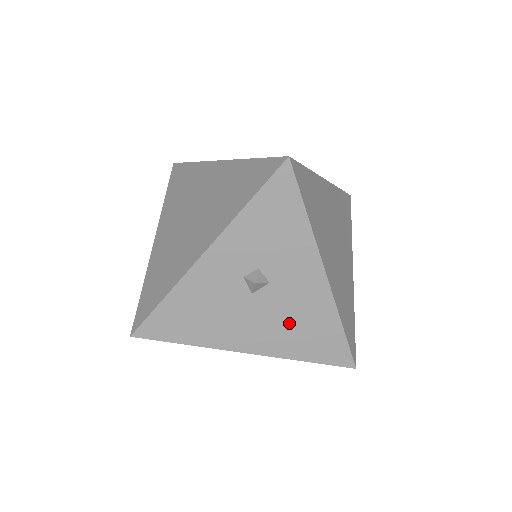
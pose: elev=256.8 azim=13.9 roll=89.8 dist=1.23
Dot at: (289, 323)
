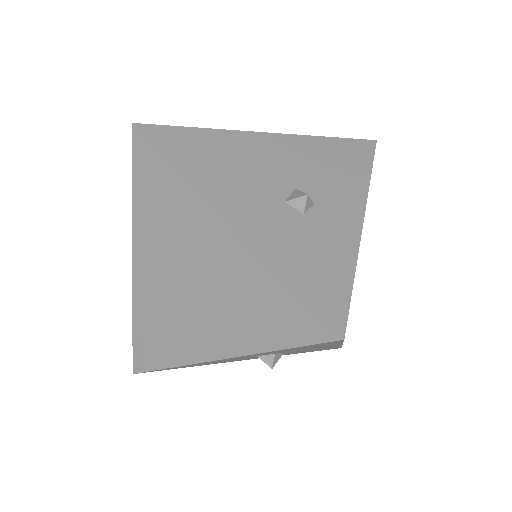
Dot at: occluded
